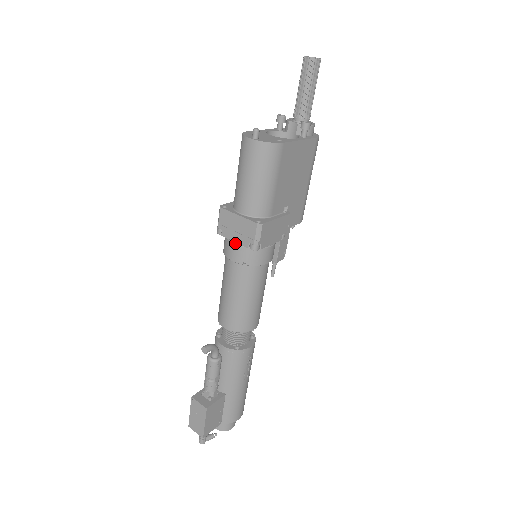
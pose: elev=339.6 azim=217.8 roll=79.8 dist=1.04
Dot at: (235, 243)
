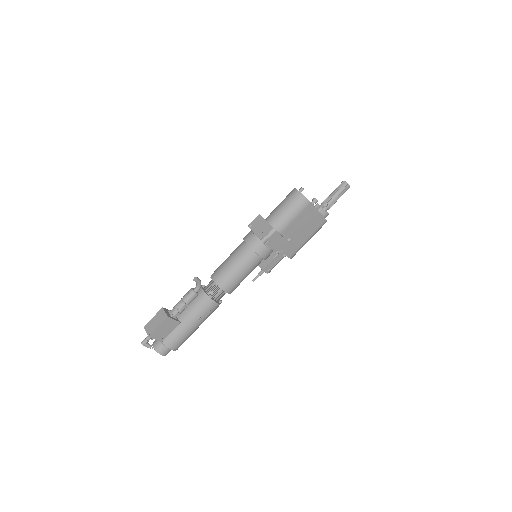
Dot at: (254, 234)
